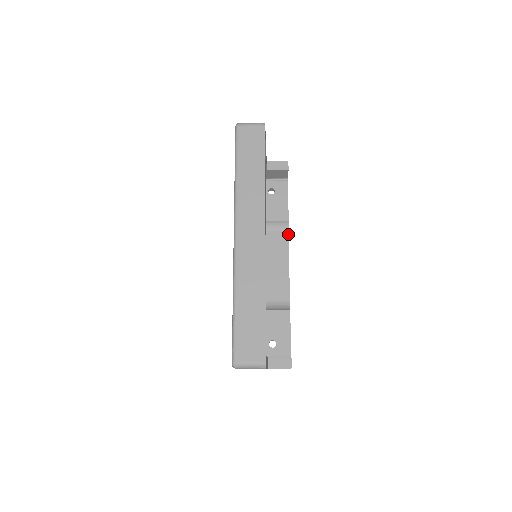
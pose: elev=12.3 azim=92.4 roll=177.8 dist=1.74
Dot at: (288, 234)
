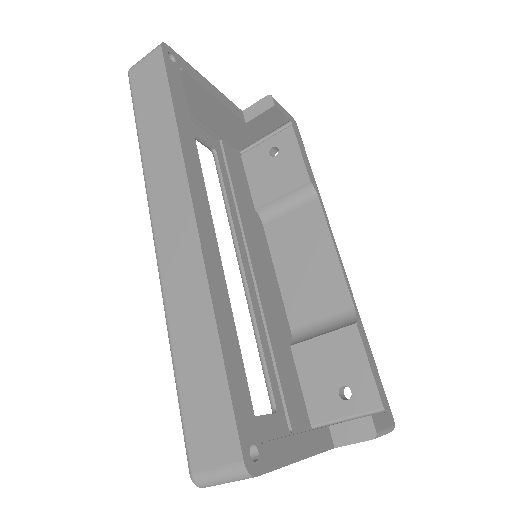
Dot at: (319, 202)
